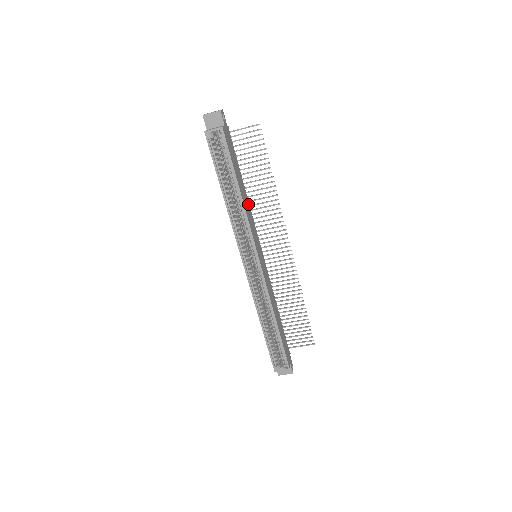
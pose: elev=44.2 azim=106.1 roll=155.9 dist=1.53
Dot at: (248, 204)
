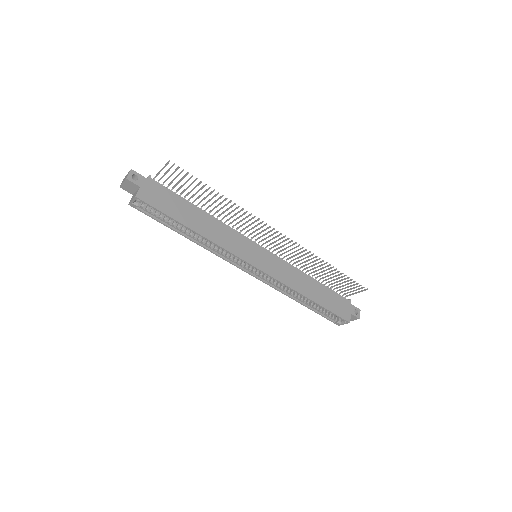
Dot at: (217, 223)
